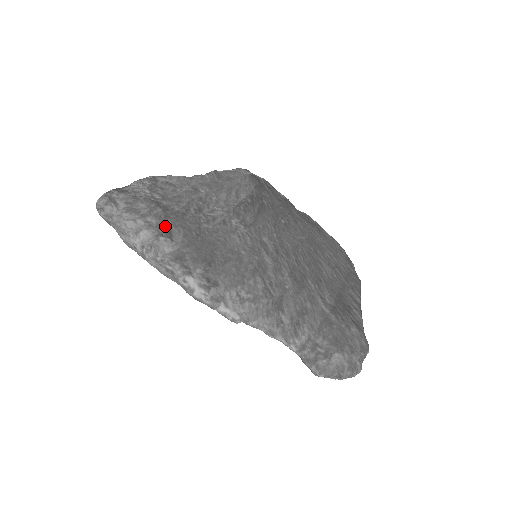
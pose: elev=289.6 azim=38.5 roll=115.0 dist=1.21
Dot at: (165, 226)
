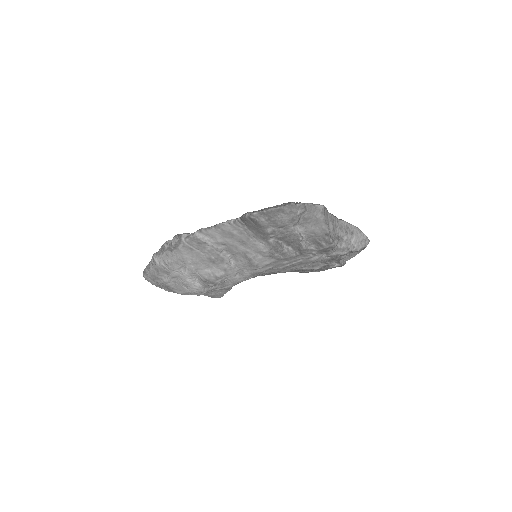
Dot at: occluded
